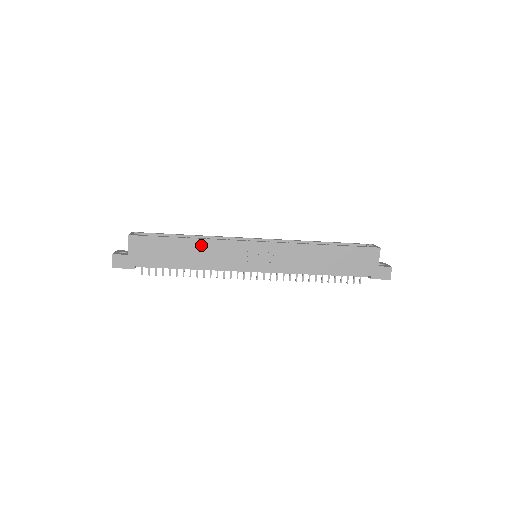
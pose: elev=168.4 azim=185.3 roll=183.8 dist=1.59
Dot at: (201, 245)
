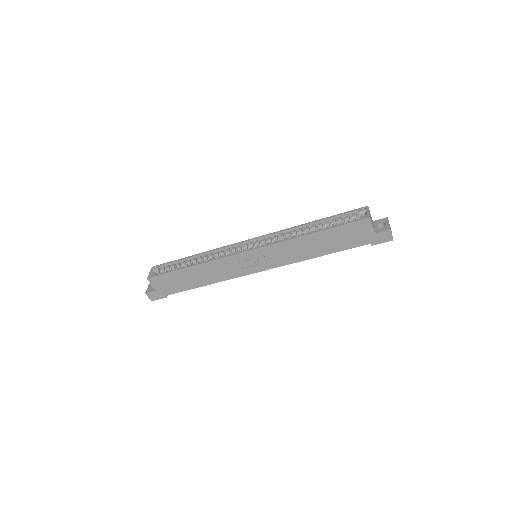
Dot at: (204, 268)
